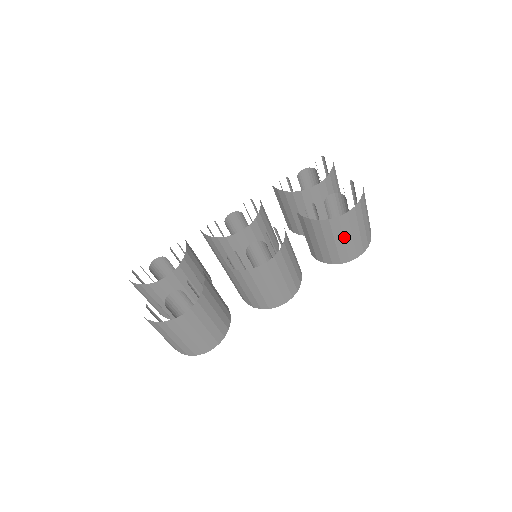
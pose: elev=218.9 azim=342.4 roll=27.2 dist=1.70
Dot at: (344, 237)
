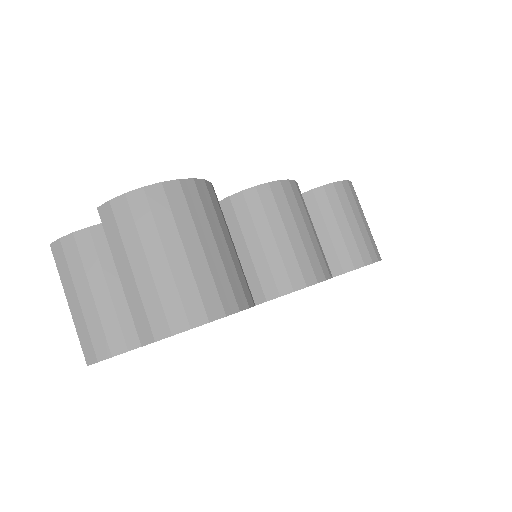
Dot at: (355, 216)
